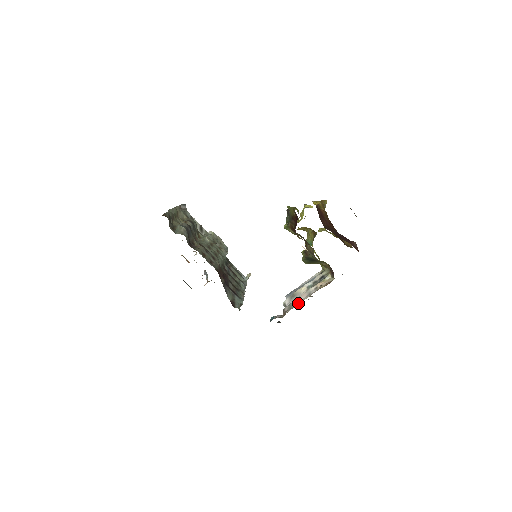
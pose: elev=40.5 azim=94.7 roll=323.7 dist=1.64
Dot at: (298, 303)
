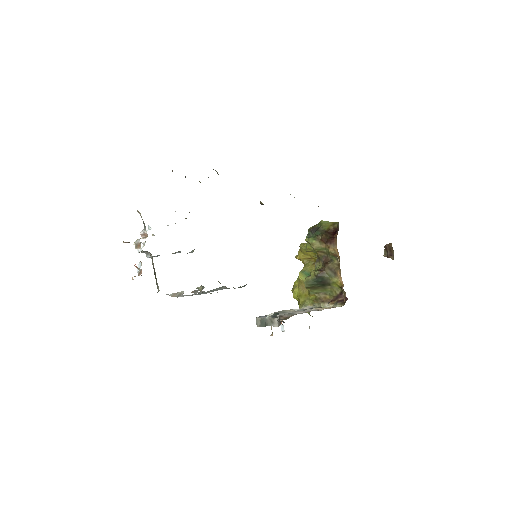
Dot at: occluded
